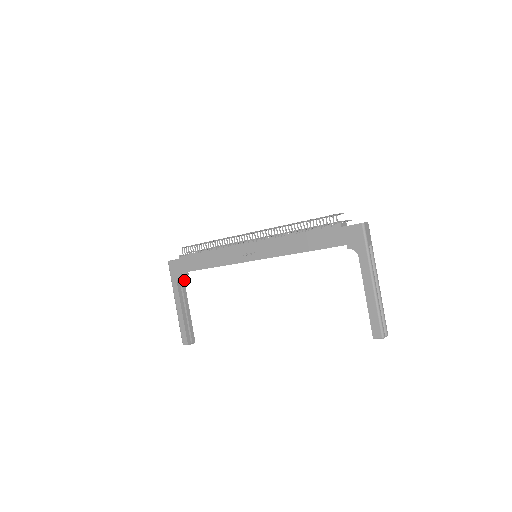
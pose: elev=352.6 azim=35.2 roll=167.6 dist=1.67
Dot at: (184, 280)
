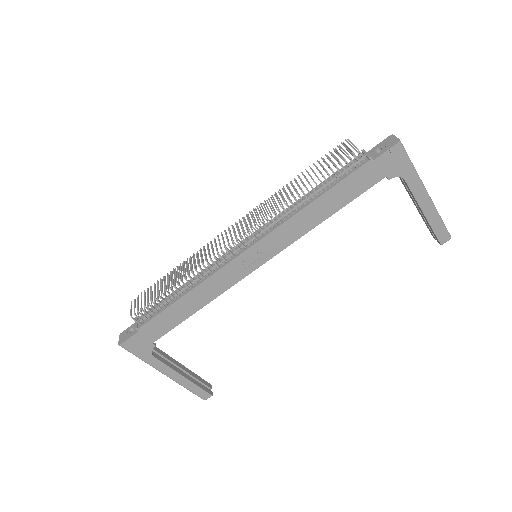
Dot at: occluded
